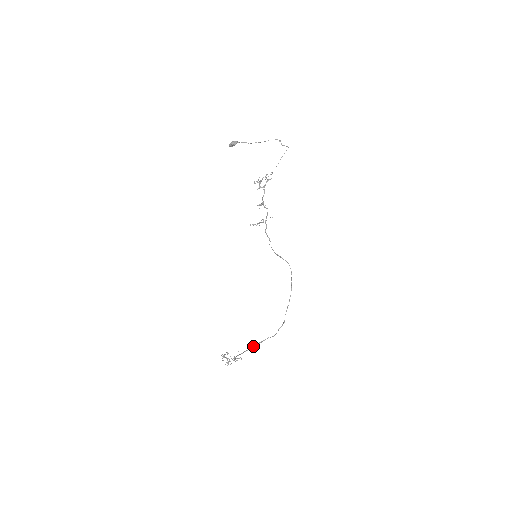
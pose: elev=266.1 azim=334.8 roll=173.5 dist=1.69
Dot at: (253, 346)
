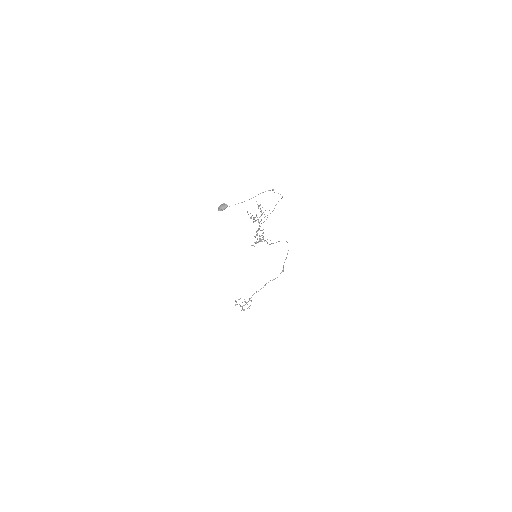
Dot at: occluded
